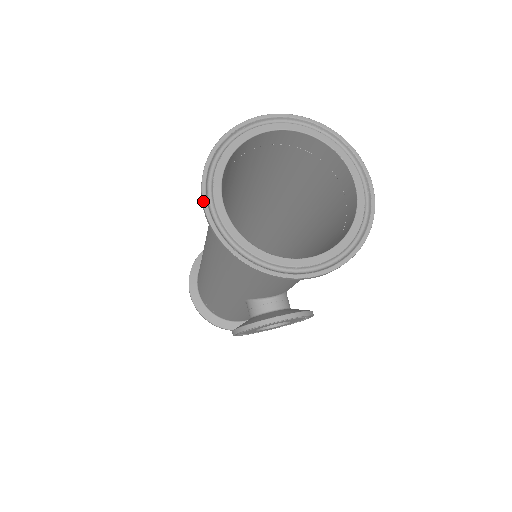
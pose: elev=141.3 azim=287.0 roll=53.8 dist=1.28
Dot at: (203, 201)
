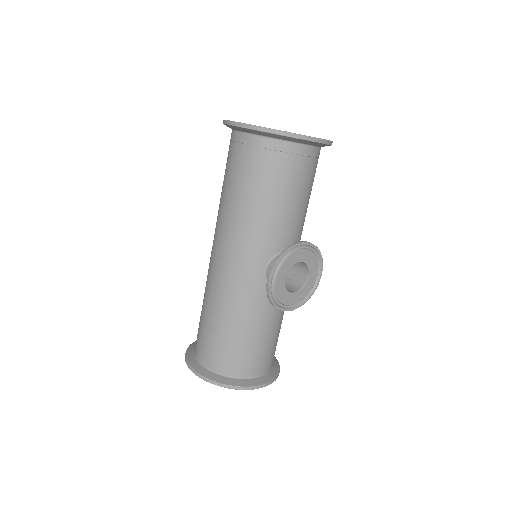
Dot at: (233, 121)
